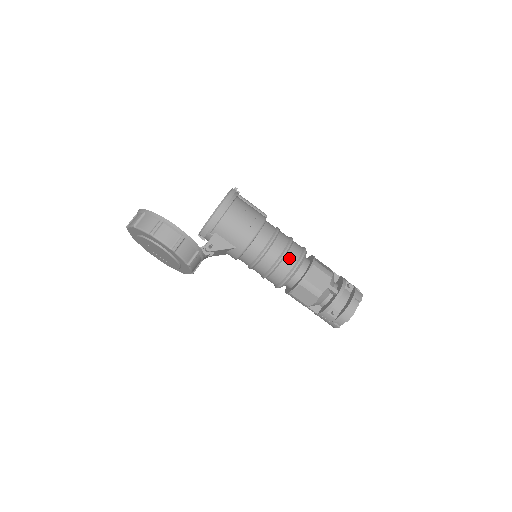
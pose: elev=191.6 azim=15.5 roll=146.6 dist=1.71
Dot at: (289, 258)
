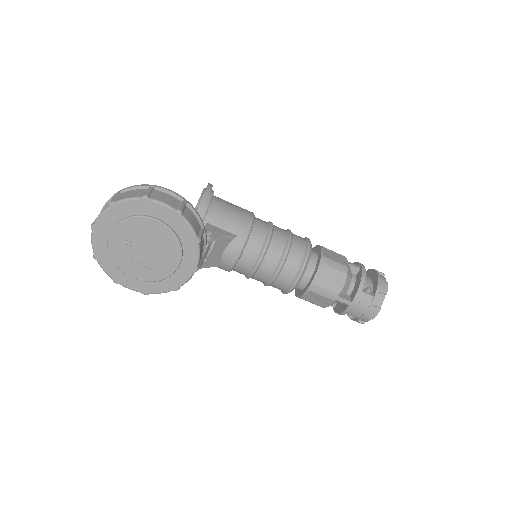
Dot at: (297, 239)
